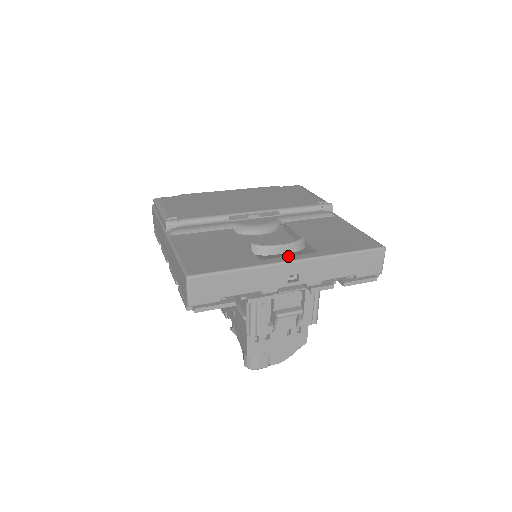
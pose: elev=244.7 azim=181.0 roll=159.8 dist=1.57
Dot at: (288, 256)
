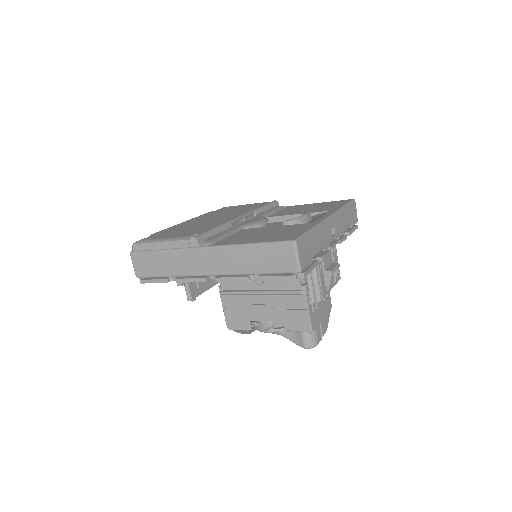
Dot at: (321, 217)
